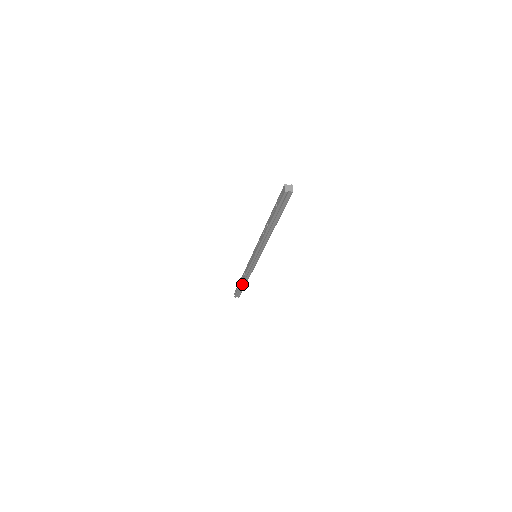
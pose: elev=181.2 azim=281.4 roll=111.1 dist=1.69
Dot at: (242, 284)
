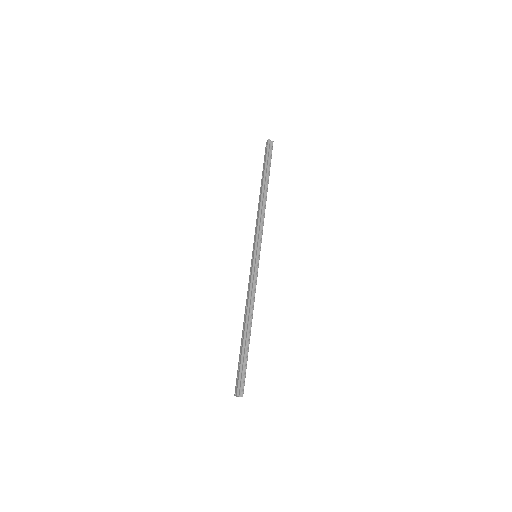
Dot at: (245, 337)
